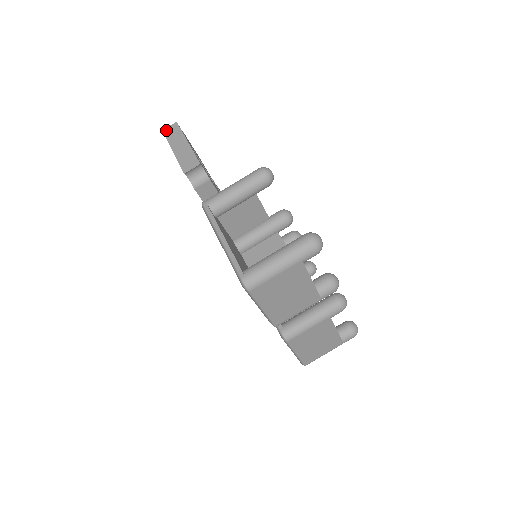
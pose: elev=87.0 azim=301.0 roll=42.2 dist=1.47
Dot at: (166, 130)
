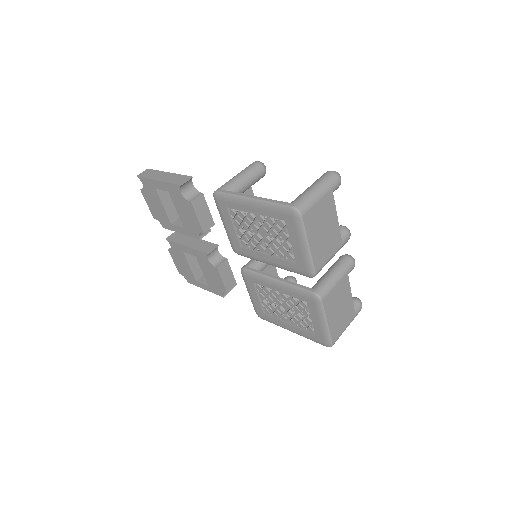
Dot at: (140, 174)
